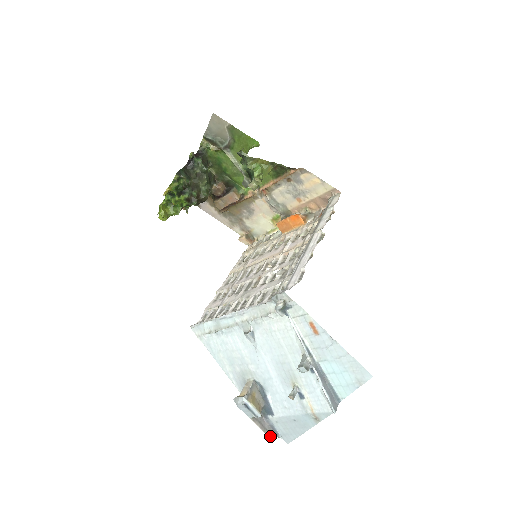
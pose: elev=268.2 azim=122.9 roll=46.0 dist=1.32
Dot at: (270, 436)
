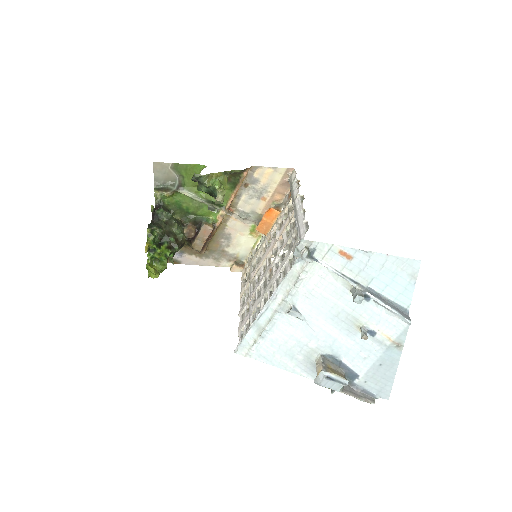
Dot at: (368, 401)
